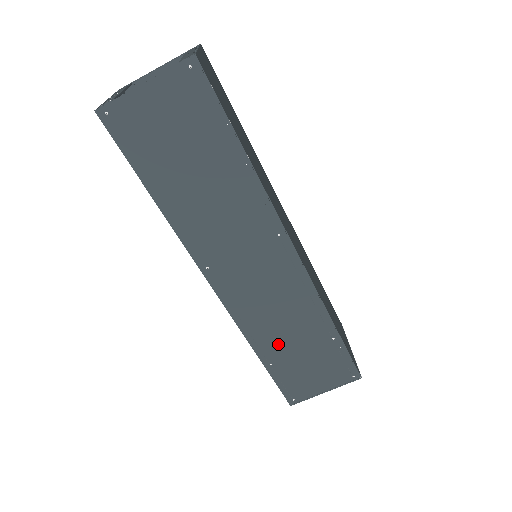
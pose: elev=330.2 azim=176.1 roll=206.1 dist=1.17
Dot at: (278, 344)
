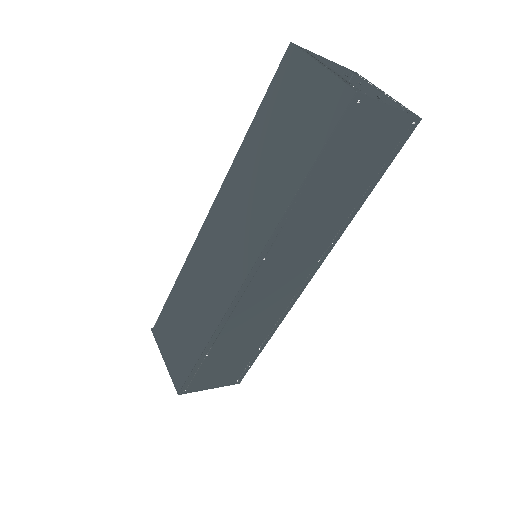
Dot at: (229, 340)
